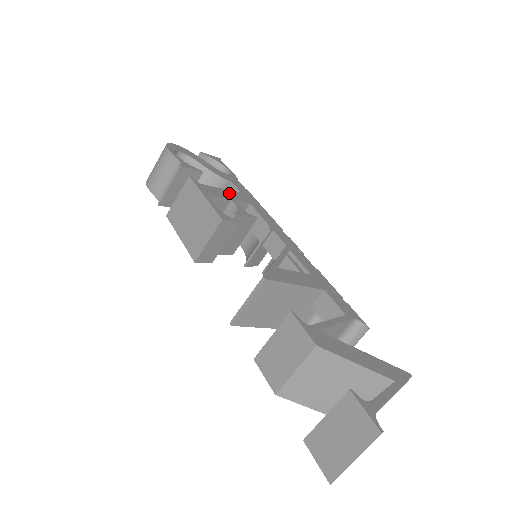
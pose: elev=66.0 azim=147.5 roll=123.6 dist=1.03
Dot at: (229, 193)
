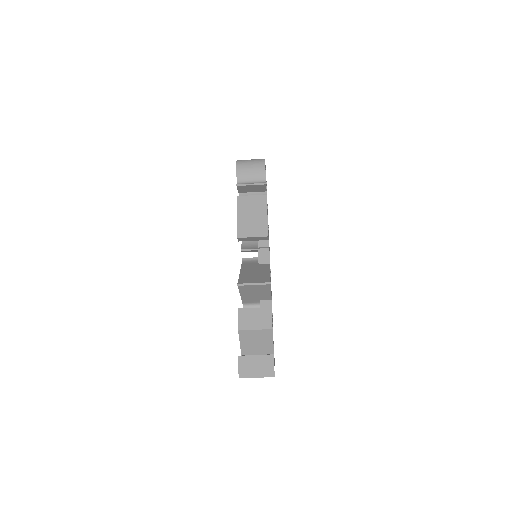
Dot at: occluded
